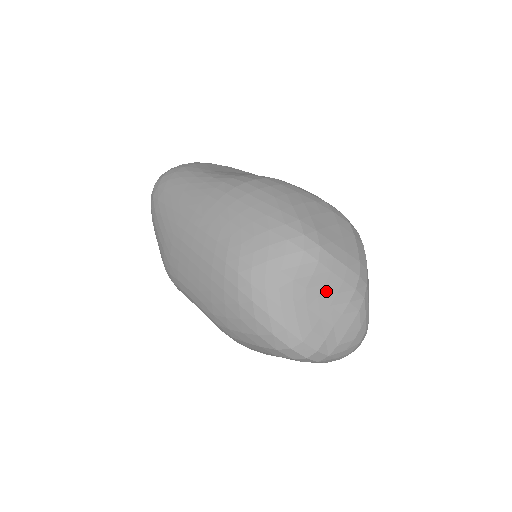
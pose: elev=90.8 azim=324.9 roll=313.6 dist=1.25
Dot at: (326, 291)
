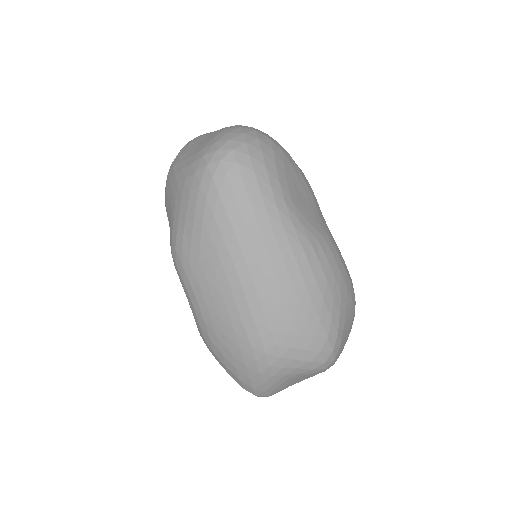
Dot at: (309, 376)
